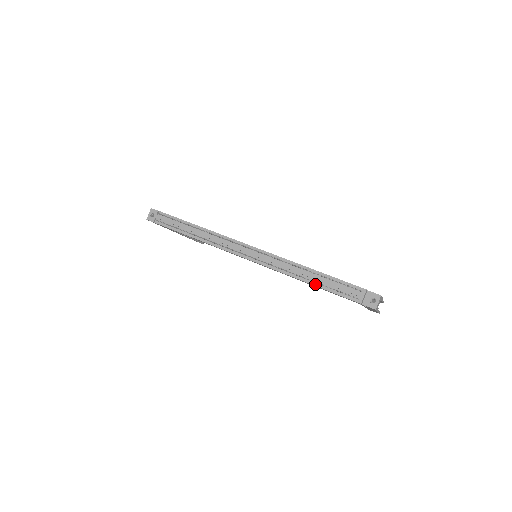
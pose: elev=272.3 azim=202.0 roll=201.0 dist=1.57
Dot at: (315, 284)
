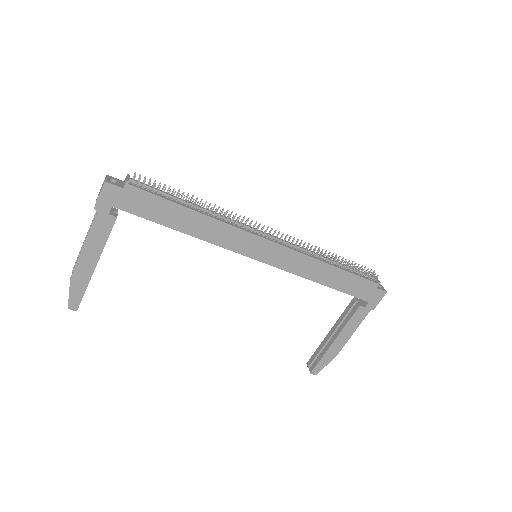
Dot at: (340, 267)
